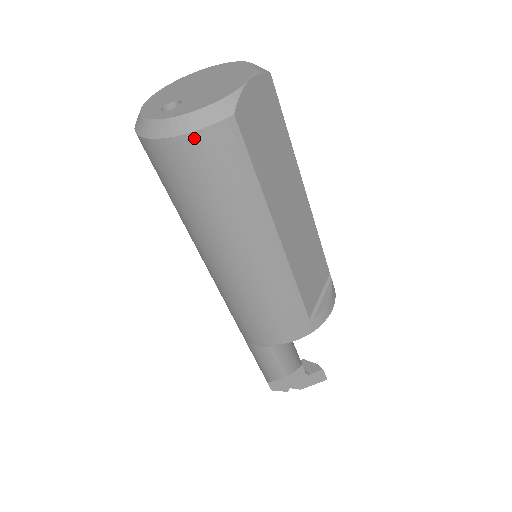
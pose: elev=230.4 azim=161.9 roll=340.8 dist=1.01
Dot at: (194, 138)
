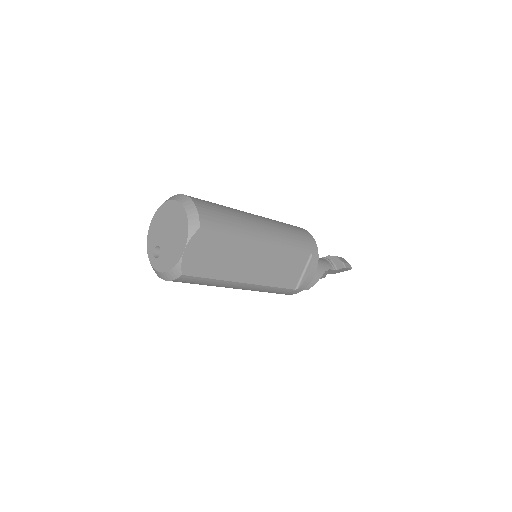
Dot at: occluded
